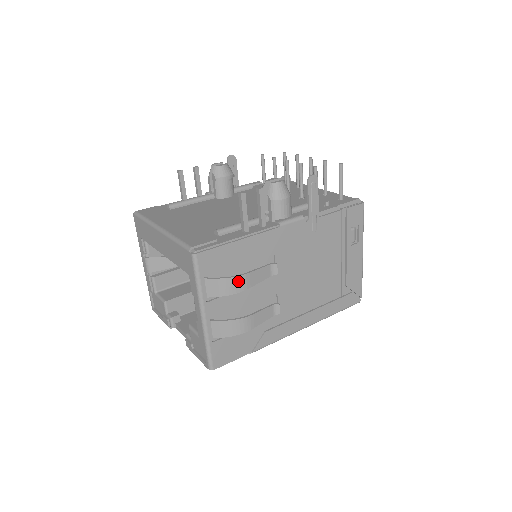
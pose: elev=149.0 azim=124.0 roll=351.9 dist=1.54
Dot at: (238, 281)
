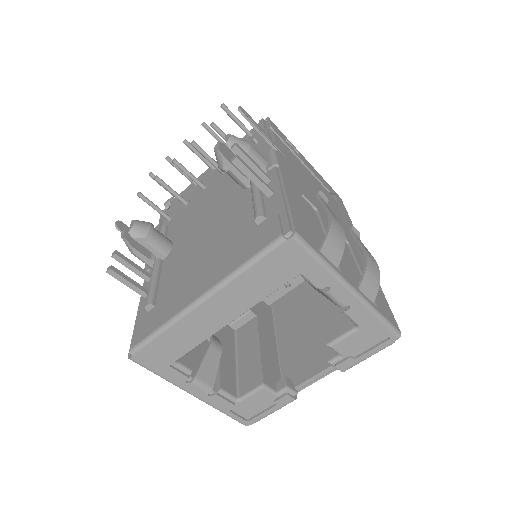
Dot at: (335, 223)
